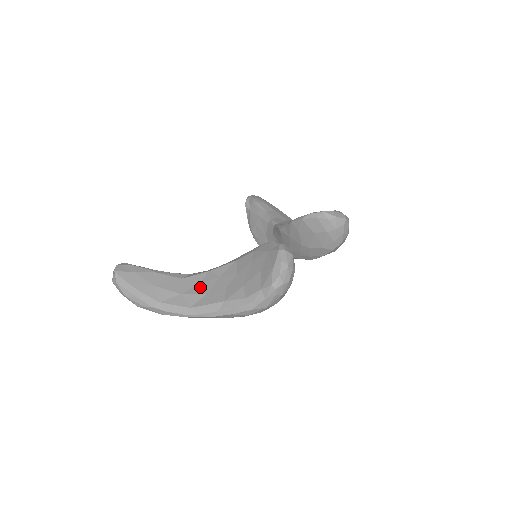
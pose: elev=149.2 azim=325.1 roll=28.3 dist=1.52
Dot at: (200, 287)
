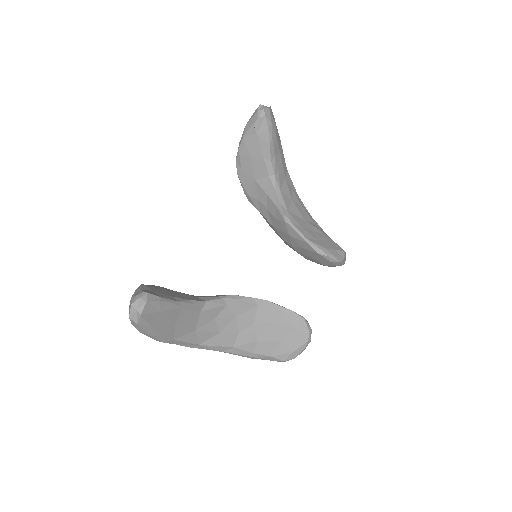
Dot at: (215, 324)
